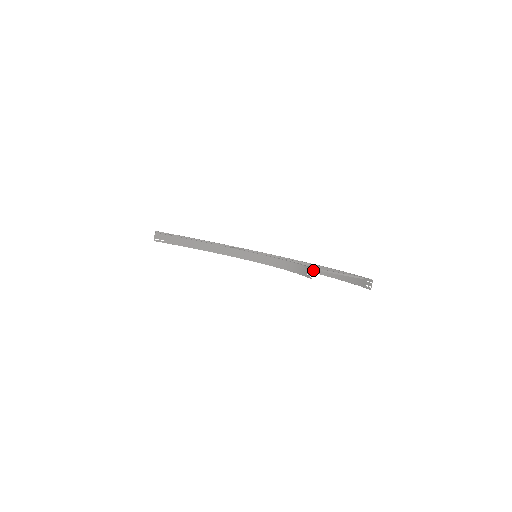
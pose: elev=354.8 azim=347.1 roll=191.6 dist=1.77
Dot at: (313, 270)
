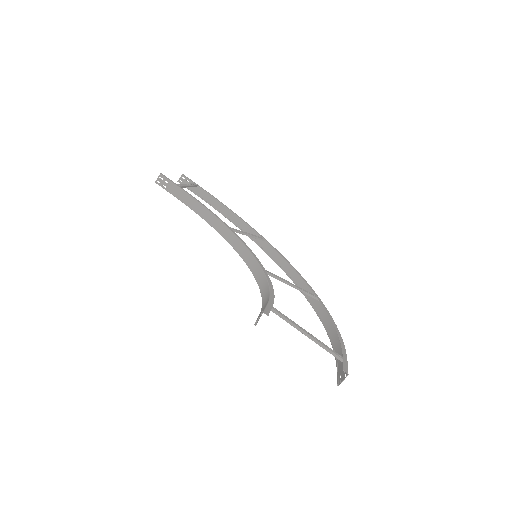
Dot at: (318, 310)
